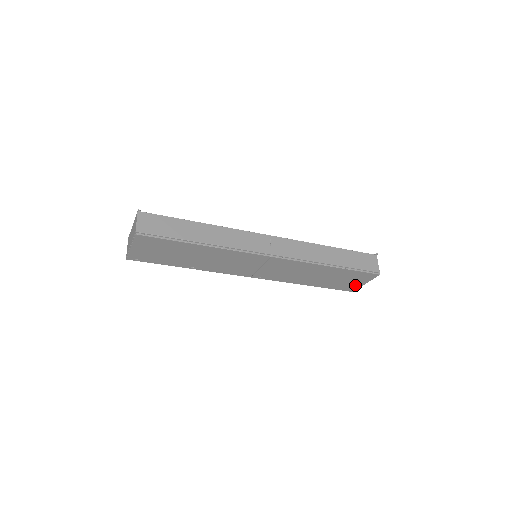
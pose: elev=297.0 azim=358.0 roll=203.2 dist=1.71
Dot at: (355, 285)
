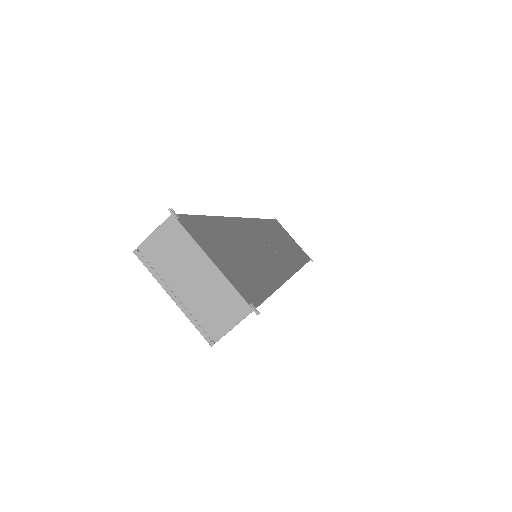
Dot at: occluded
